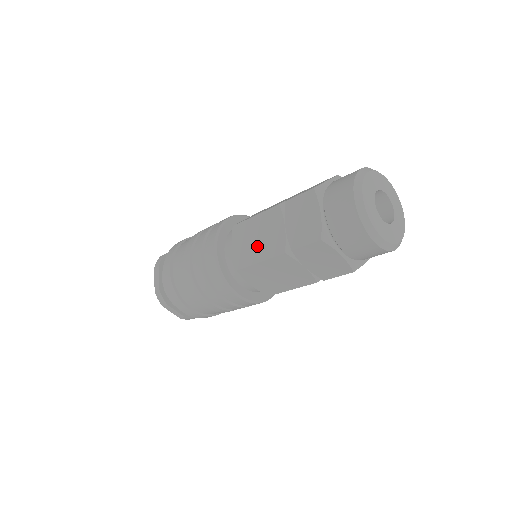
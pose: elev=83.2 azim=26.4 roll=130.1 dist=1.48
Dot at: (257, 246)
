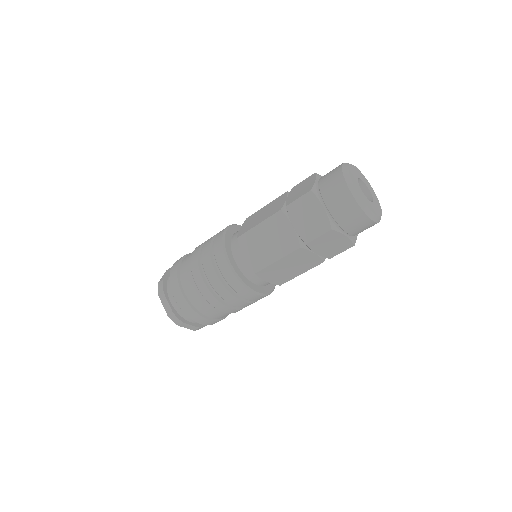
Dot at: (270, 248)
